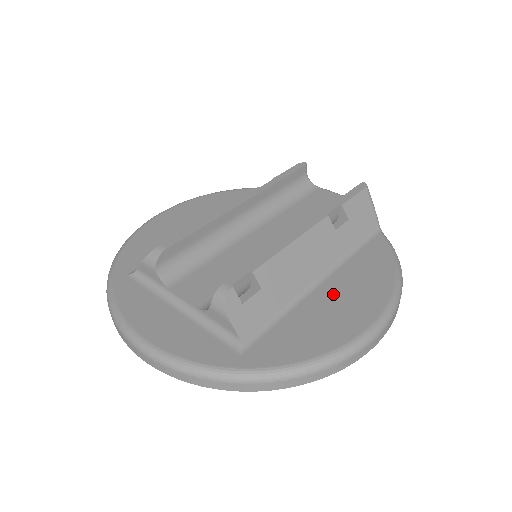
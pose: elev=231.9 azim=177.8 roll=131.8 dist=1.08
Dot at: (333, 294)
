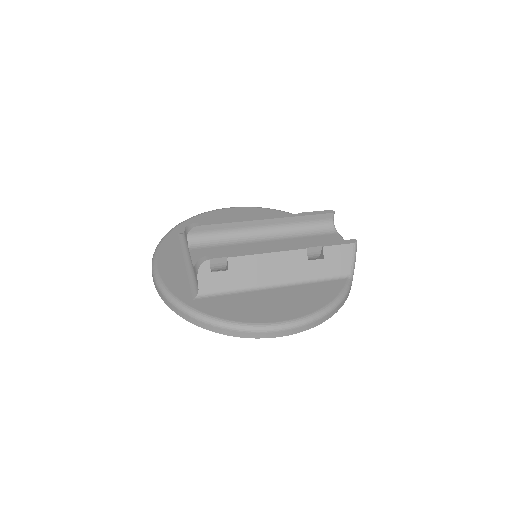
Dot at: (275, 296)
